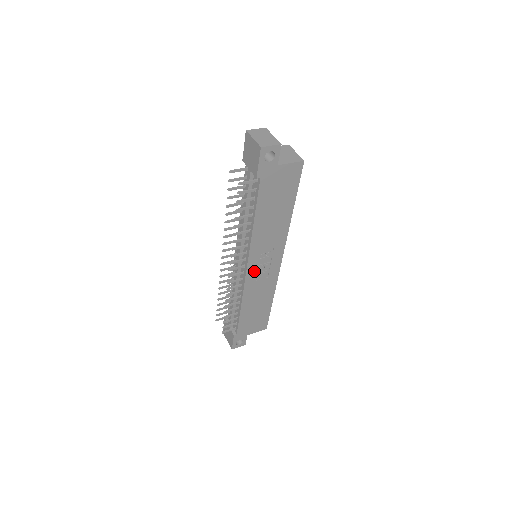
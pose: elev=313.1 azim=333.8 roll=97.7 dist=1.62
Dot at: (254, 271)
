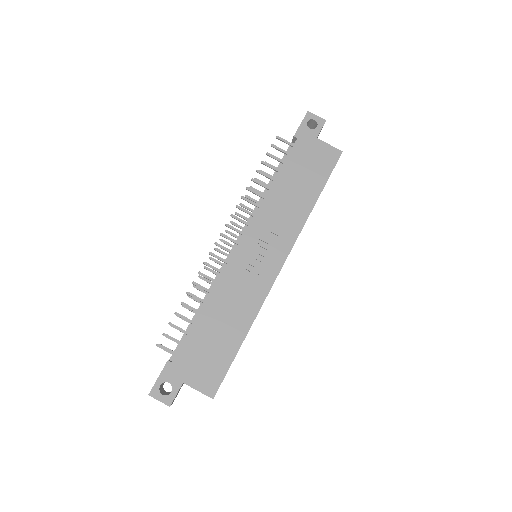
Dot at: (245, 255)
